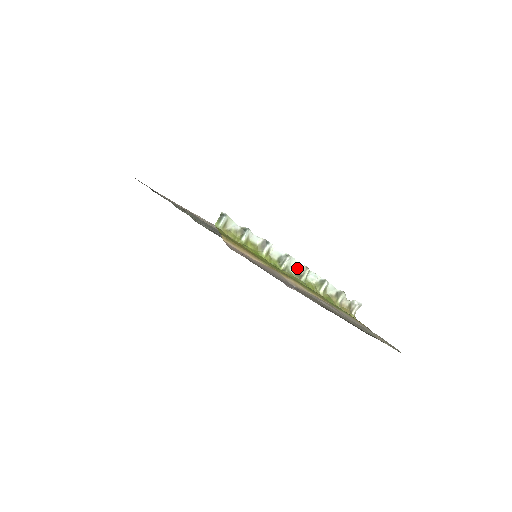
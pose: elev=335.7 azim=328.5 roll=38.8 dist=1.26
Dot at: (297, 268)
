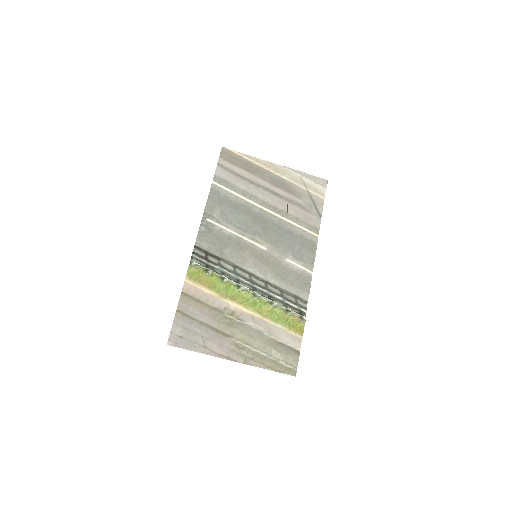
Dot at: (253, 291)
